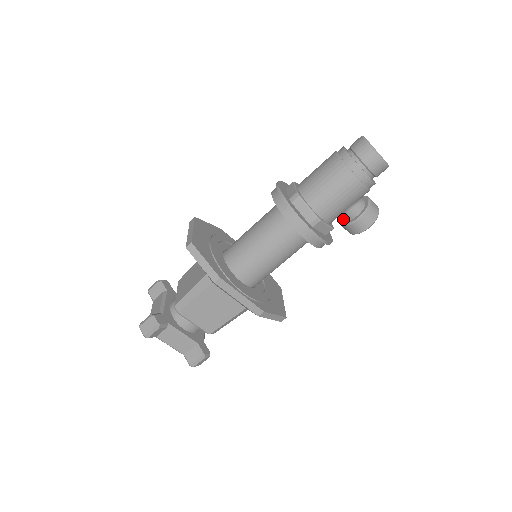
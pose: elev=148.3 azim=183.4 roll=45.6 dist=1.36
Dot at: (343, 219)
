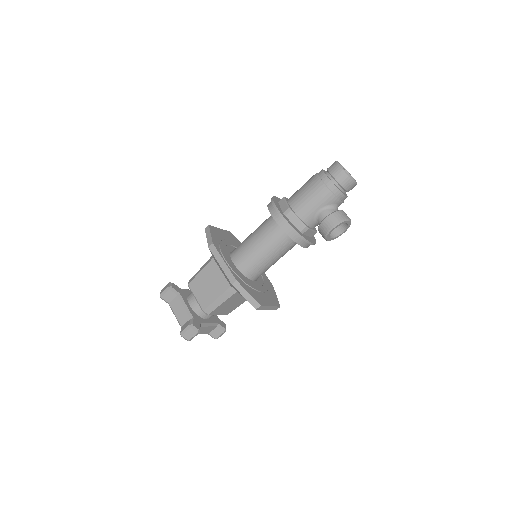
Dot at: occluded
